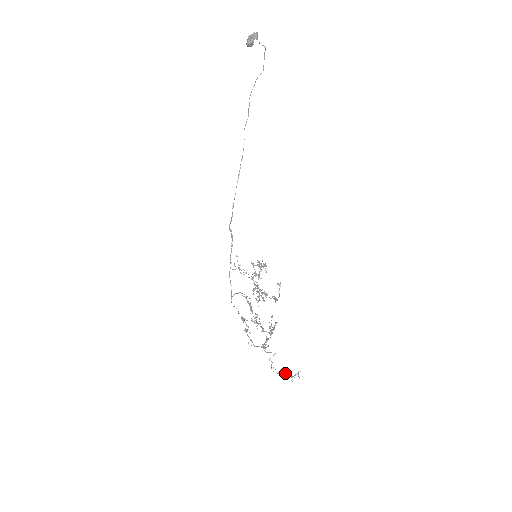
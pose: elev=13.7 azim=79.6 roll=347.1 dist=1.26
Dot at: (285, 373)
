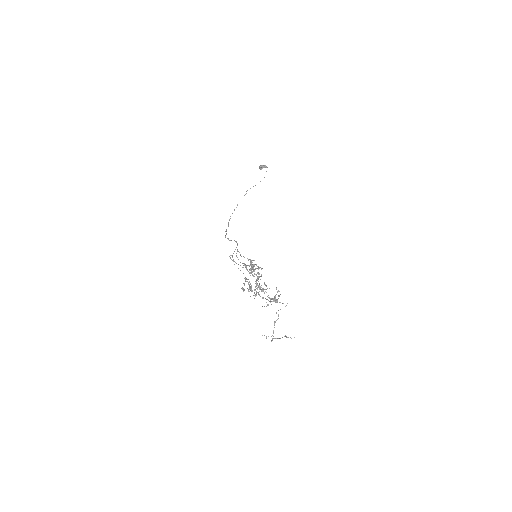
Dot at: (272, 339)
